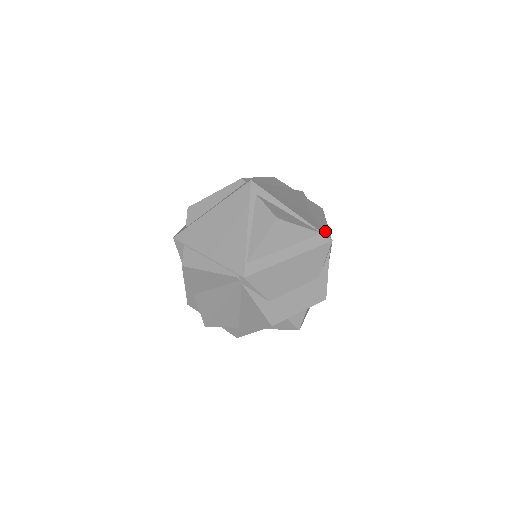
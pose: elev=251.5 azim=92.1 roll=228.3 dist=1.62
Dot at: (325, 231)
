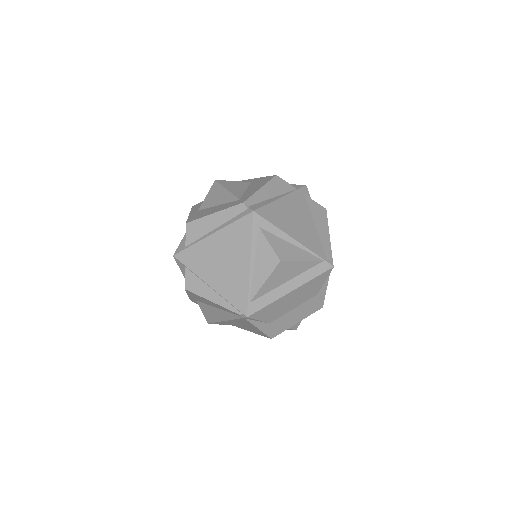
Dot at: (327, 254)
